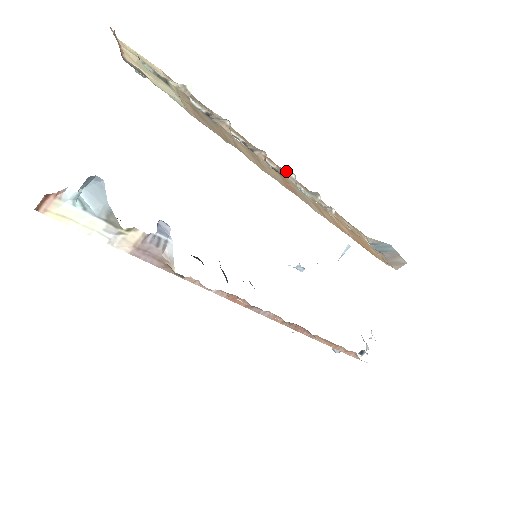
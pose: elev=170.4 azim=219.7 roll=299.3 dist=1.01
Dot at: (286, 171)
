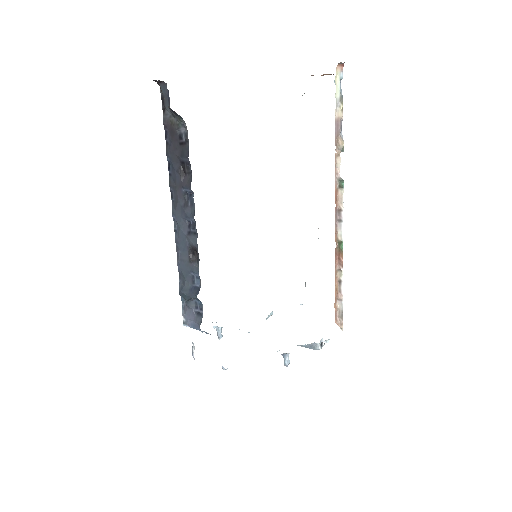
Dot at: occluded
